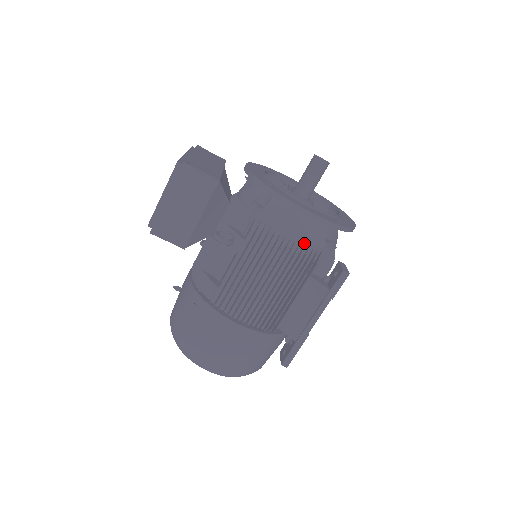
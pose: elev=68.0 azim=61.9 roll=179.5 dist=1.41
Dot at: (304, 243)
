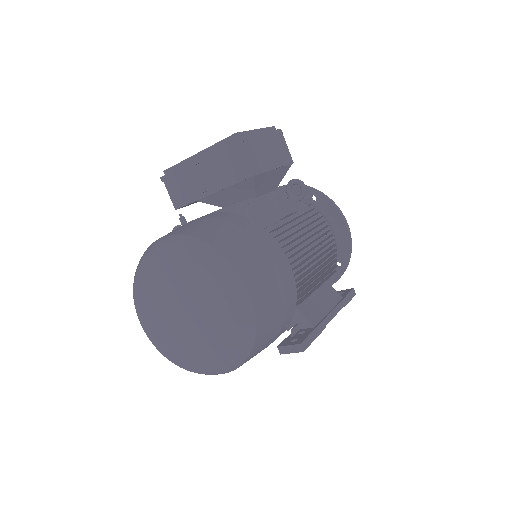
Dot at: (335, 247)
